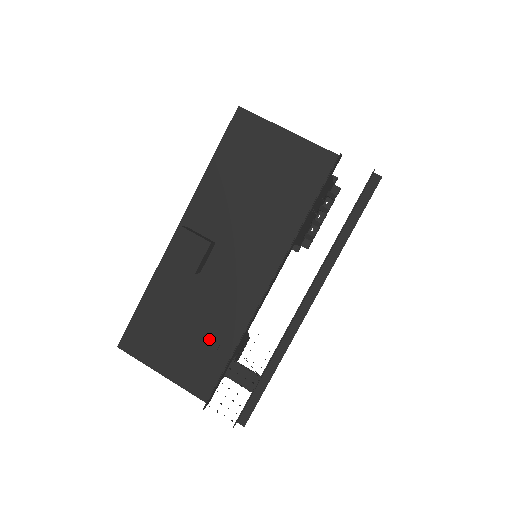
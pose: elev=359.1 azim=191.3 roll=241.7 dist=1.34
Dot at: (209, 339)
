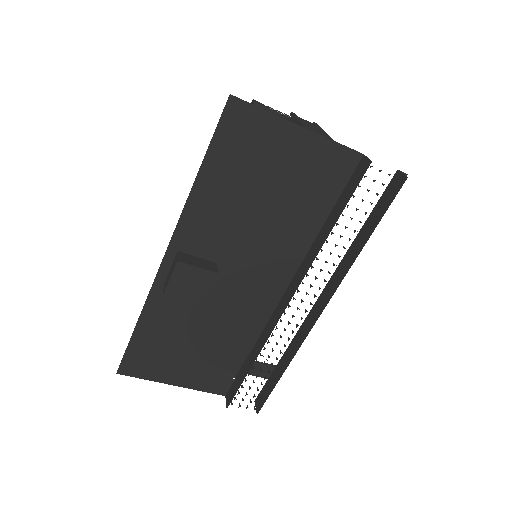
Dot at: (220, 349)
